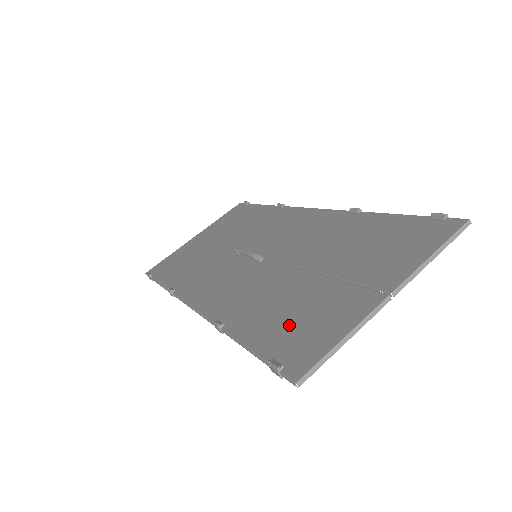
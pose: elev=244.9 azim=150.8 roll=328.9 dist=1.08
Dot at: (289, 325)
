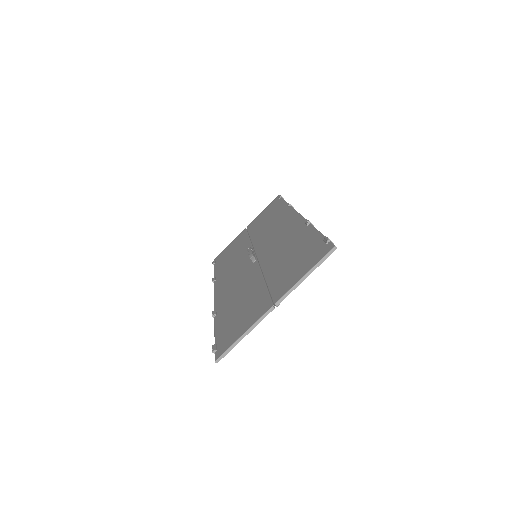
Dot at: (234, 320)
